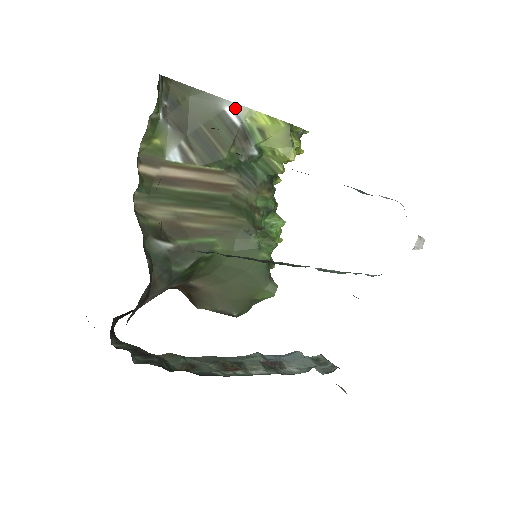
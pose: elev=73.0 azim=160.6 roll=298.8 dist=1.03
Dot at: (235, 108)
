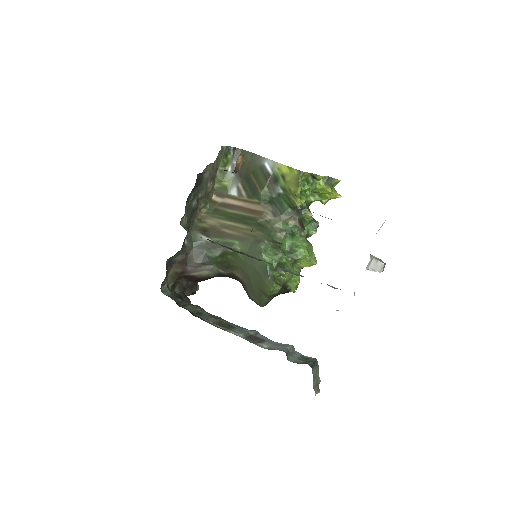
Dot at: (271, 163)
